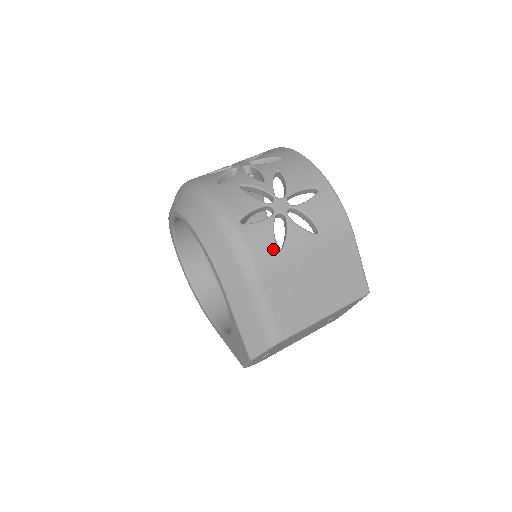
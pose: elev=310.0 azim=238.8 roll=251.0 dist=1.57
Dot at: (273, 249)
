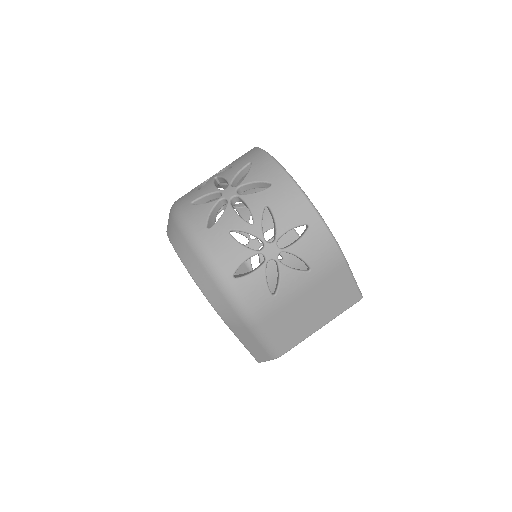
Dot at: (267, 295)
